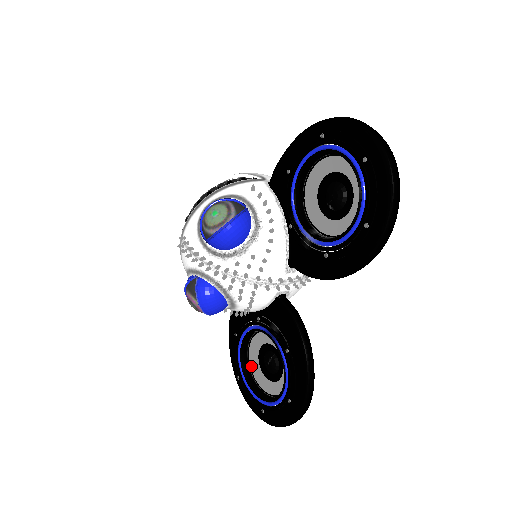
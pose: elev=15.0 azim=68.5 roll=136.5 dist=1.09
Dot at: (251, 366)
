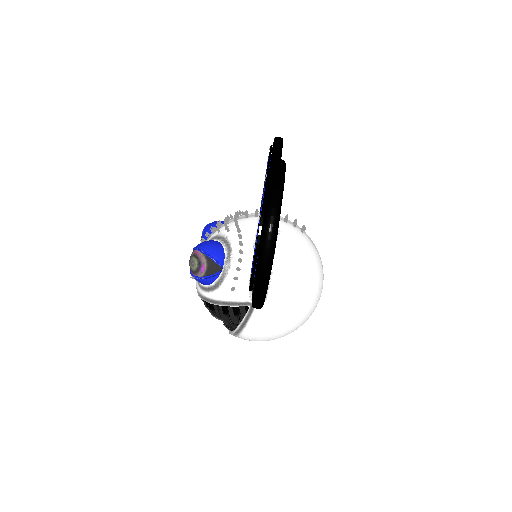
Dot at: occluded
